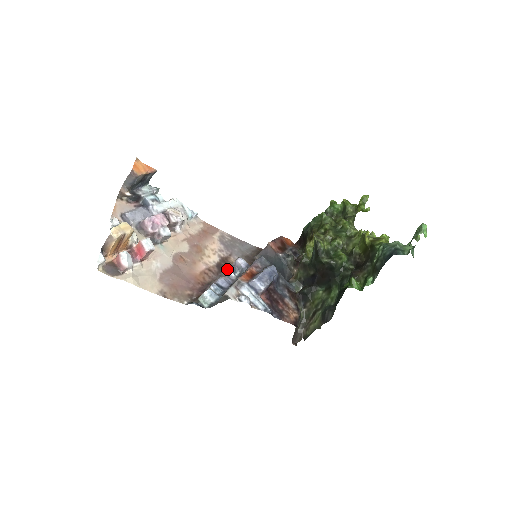
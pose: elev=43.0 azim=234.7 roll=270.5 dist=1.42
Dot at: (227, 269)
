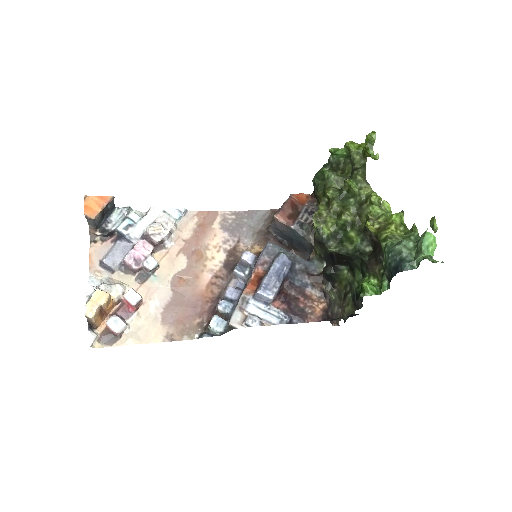
Dot at: (234, 270)
